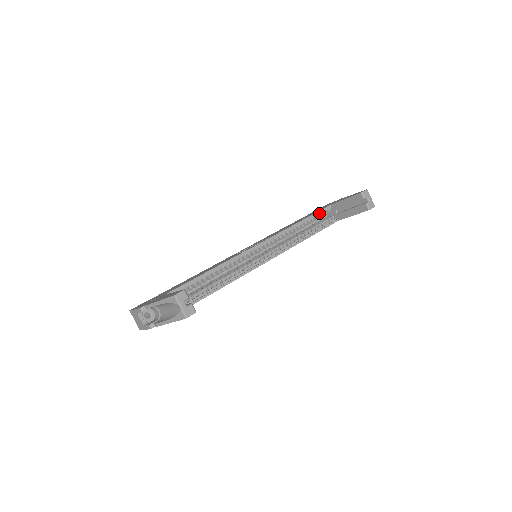
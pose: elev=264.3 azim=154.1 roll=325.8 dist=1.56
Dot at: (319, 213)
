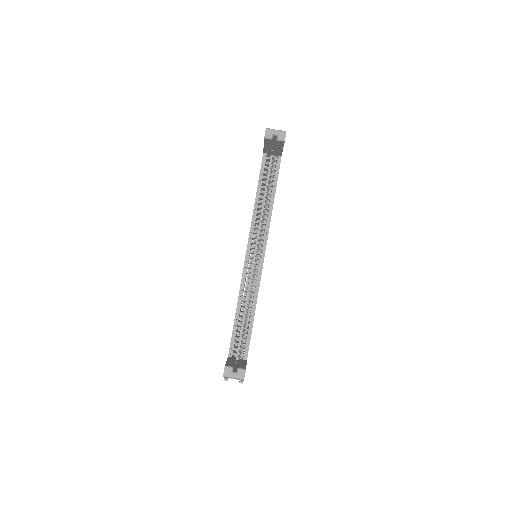
Dot at: (262, 171)
